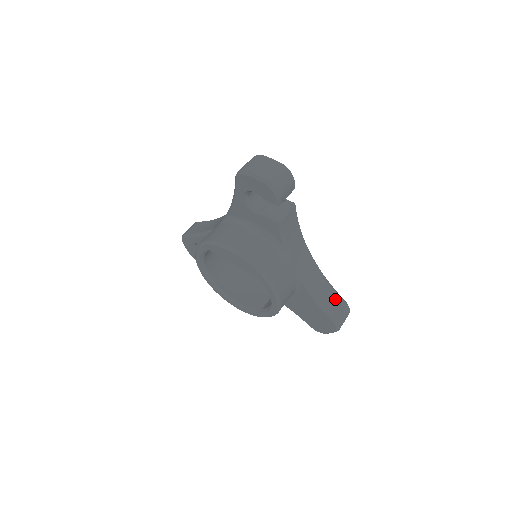
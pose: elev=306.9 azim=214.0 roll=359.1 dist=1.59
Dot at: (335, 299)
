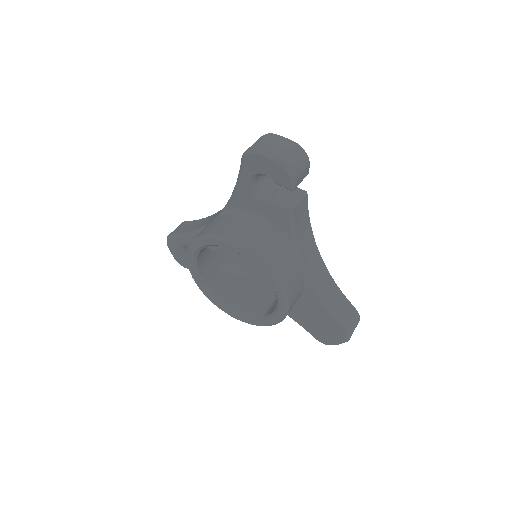
Dot at: (345, 305)
